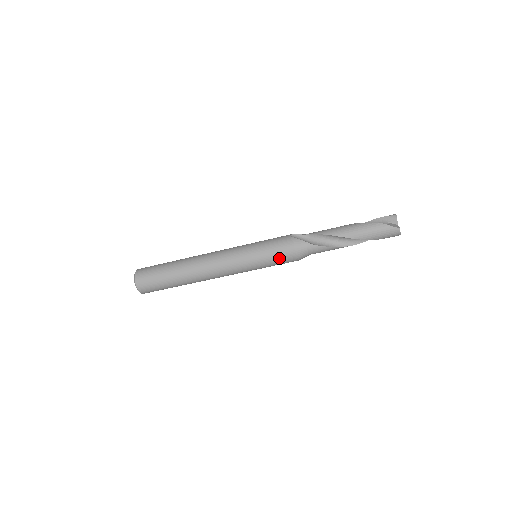
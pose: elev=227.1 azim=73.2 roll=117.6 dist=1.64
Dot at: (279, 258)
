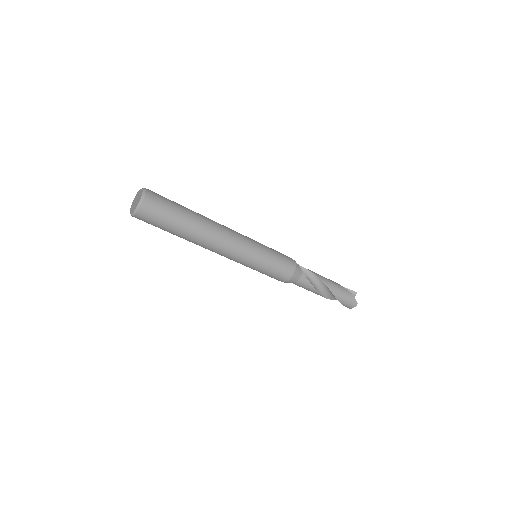
Dot at: (280, 270)
